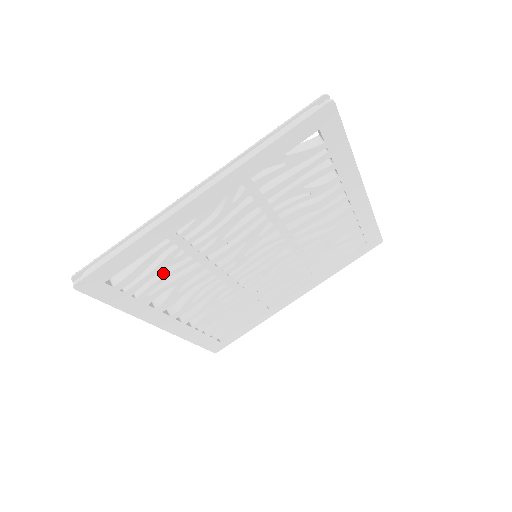
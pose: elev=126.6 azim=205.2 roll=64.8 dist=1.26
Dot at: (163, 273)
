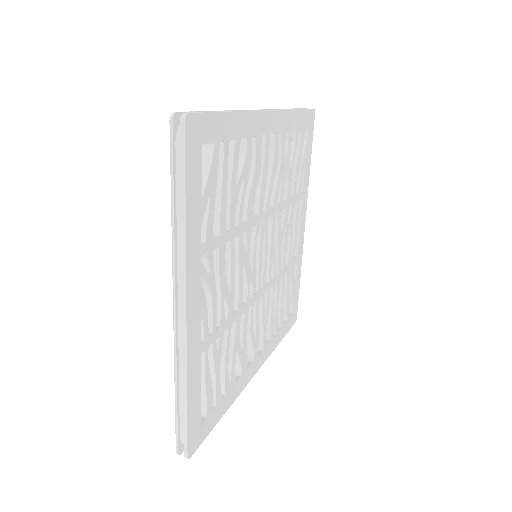
Dot at: (221, 361)
